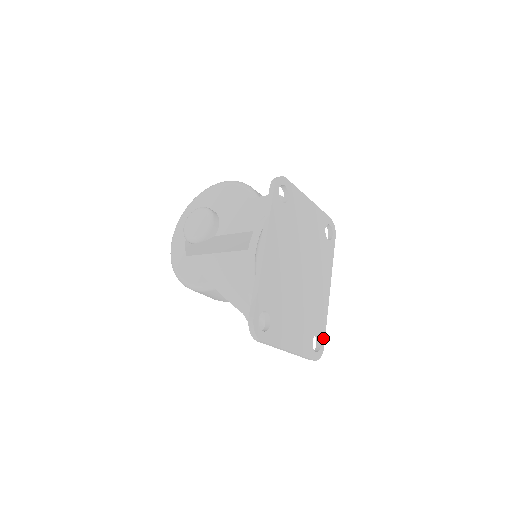
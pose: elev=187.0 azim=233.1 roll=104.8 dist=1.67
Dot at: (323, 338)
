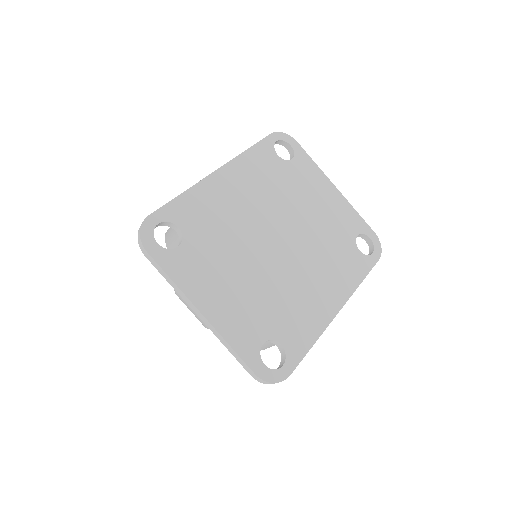
Dot at: (294, 361)
